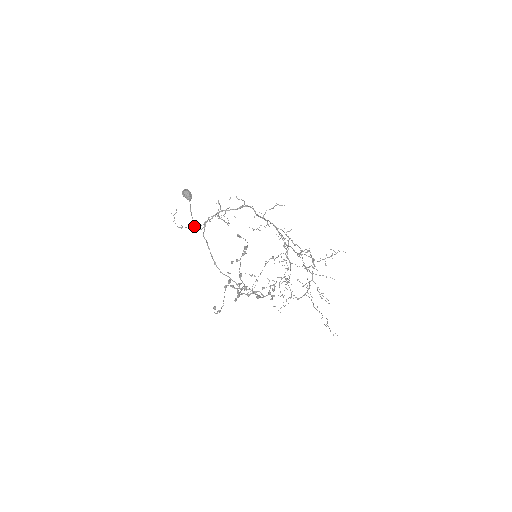
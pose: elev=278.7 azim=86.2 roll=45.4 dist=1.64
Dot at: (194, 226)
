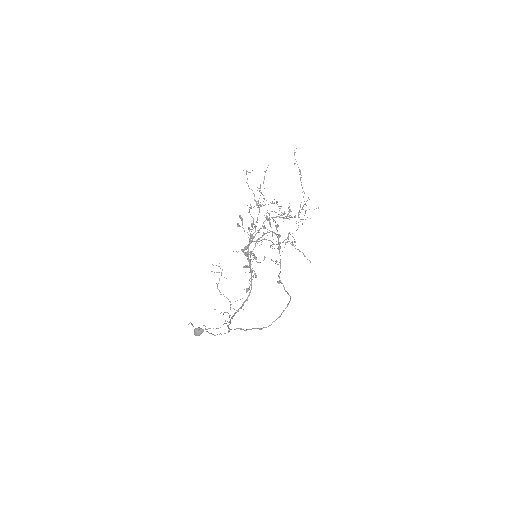
Dot at: occluded
